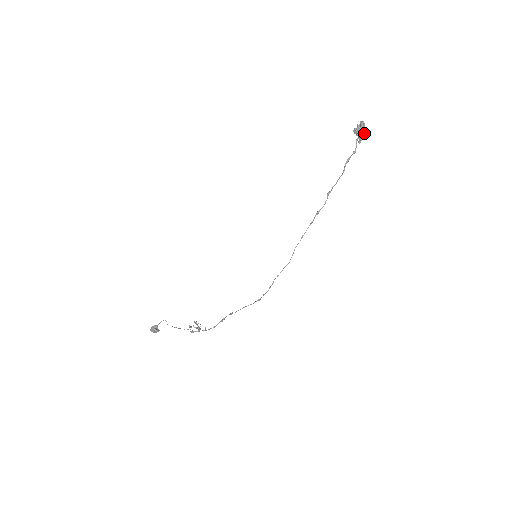
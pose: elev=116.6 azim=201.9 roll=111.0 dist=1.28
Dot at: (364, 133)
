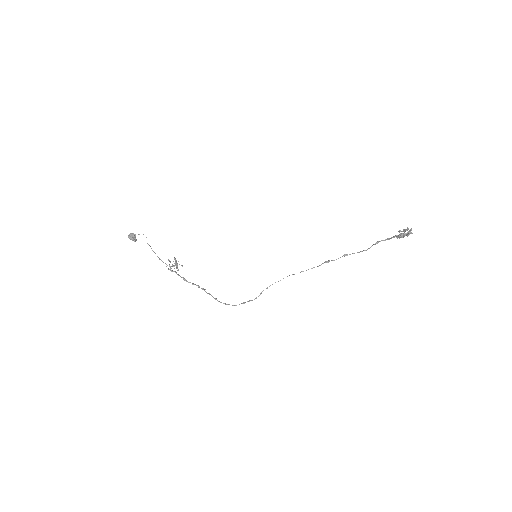
Dot at: occluded
